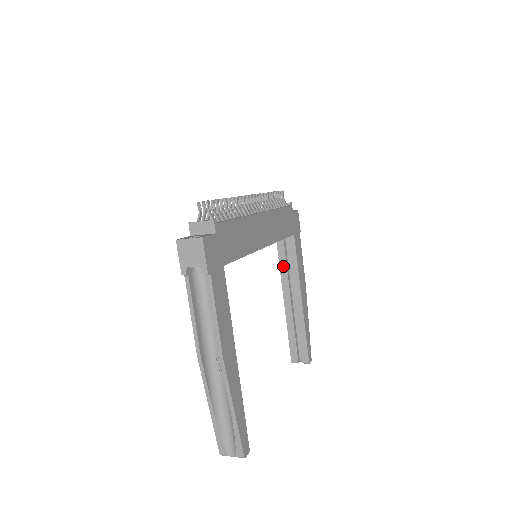
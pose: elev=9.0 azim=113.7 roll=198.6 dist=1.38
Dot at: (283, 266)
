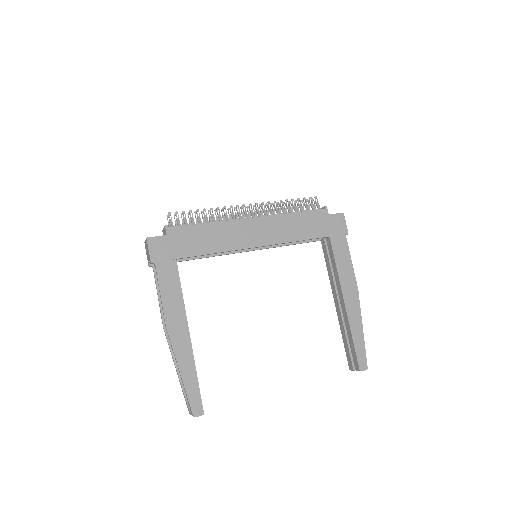
Dot at: (329, 269)
